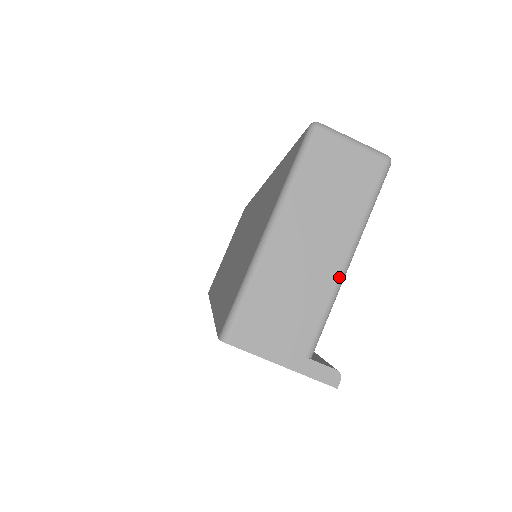
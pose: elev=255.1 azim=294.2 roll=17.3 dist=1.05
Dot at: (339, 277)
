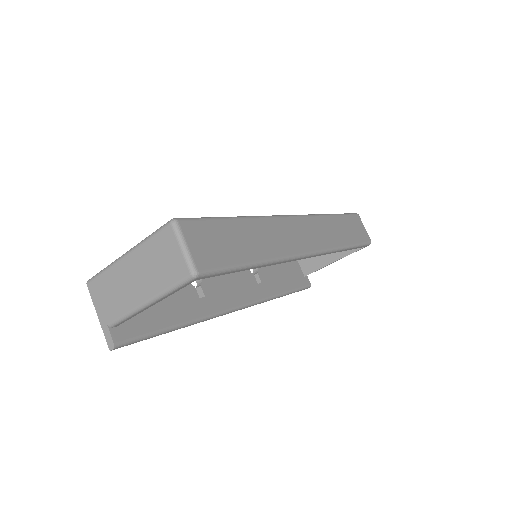
Dot at: (137, 306)
